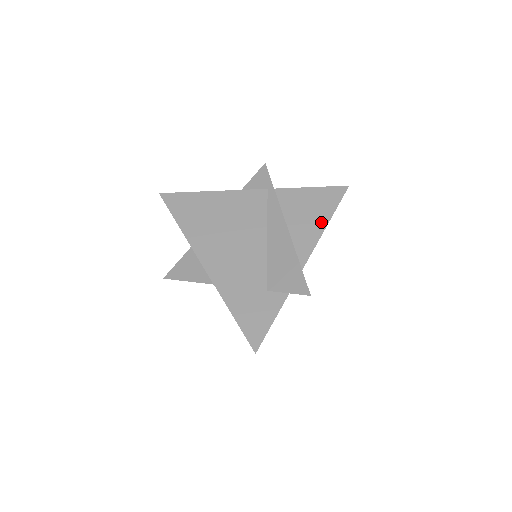
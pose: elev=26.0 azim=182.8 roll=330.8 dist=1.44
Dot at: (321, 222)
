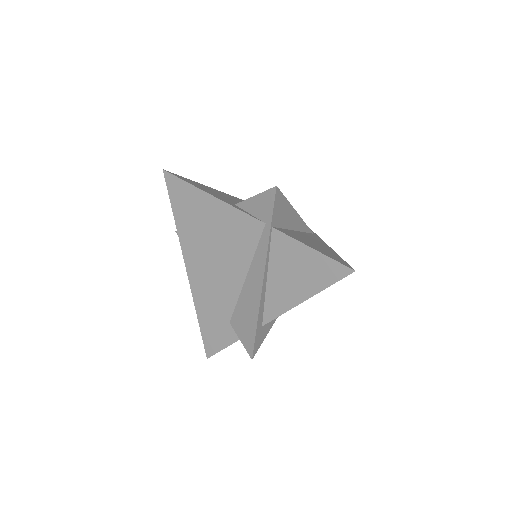
Dot at: (302, 293)
